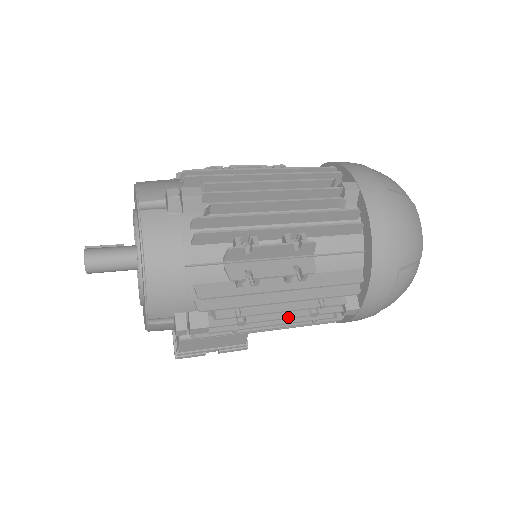
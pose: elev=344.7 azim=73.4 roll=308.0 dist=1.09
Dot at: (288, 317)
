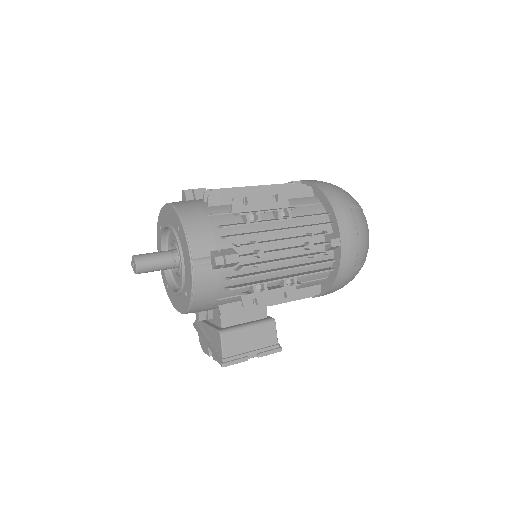
Dot at: (292, 248)
